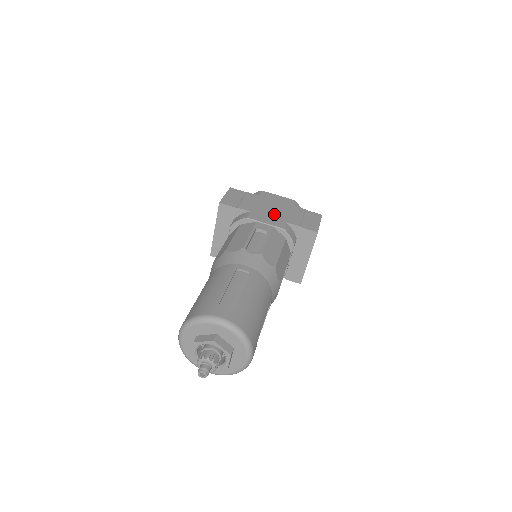
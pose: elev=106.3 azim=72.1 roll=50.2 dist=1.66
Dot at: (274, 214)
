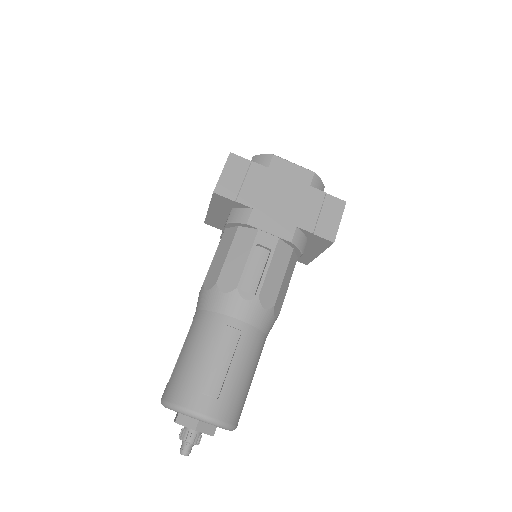
Dot at: (283, 210)
